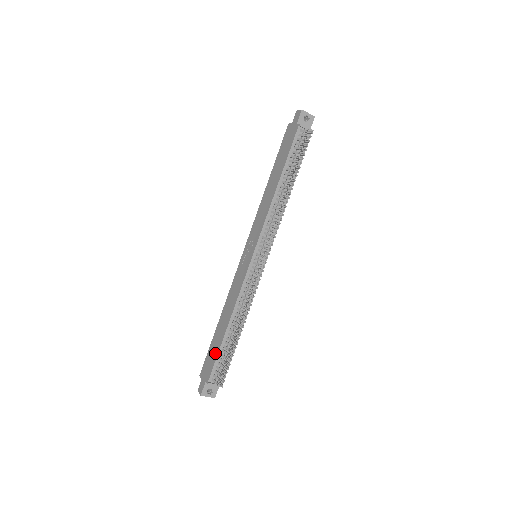
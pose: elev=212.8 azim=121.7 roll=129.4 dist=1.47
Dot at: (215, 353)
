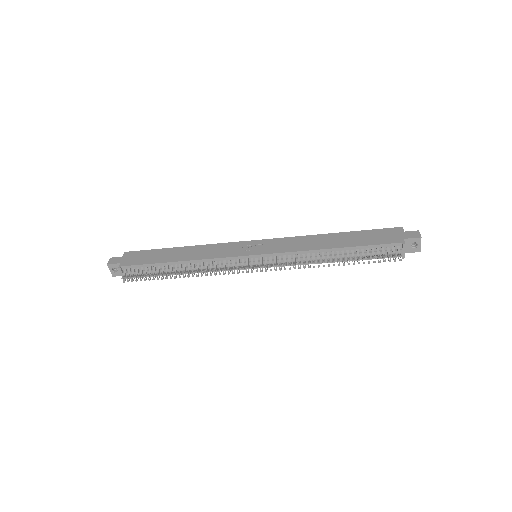
Dot at: (149, 260)
